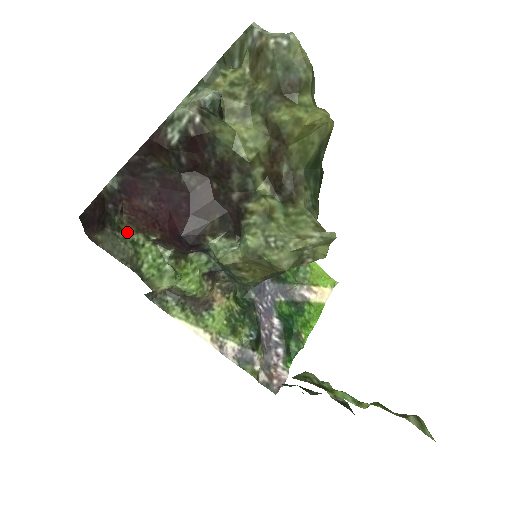
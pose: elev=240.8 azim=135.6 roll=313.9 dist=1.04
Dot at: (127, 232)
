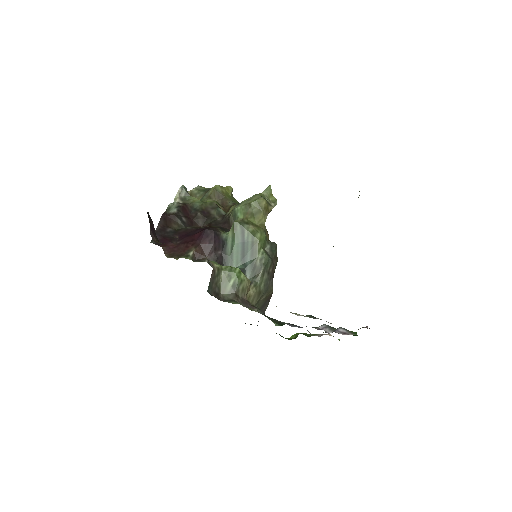
Dot at: (173, 256)
